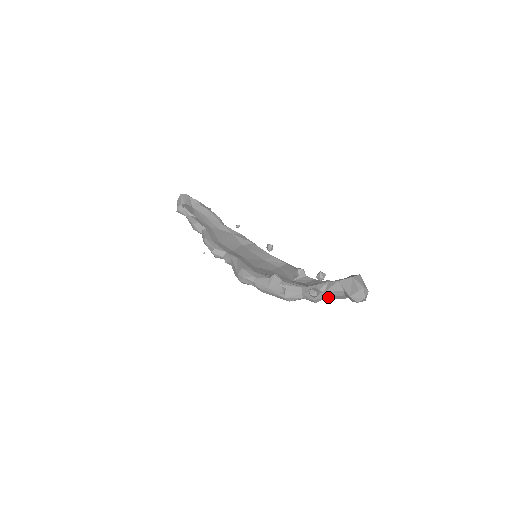
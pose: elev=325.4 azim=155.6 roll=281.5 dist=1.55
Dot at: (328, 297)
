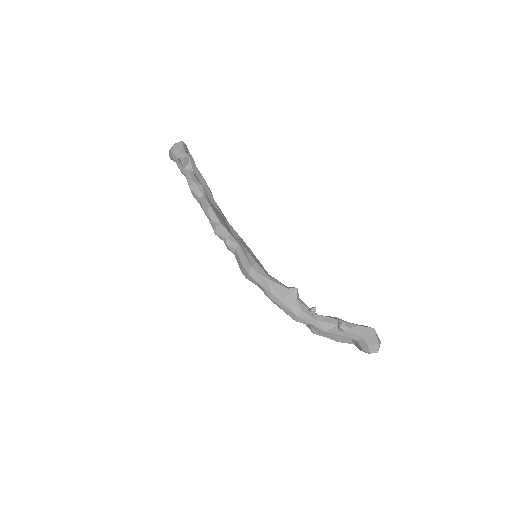
Dot at: occluded
